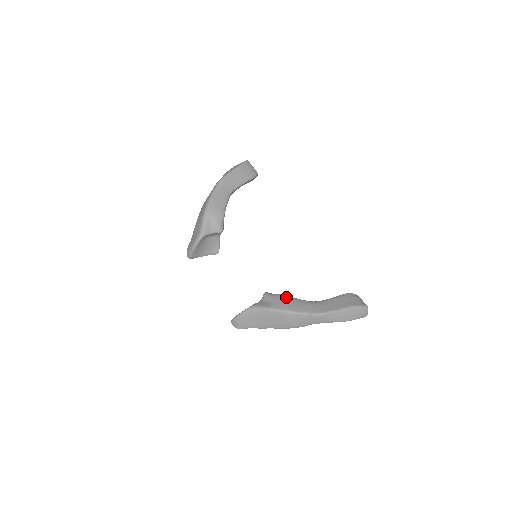
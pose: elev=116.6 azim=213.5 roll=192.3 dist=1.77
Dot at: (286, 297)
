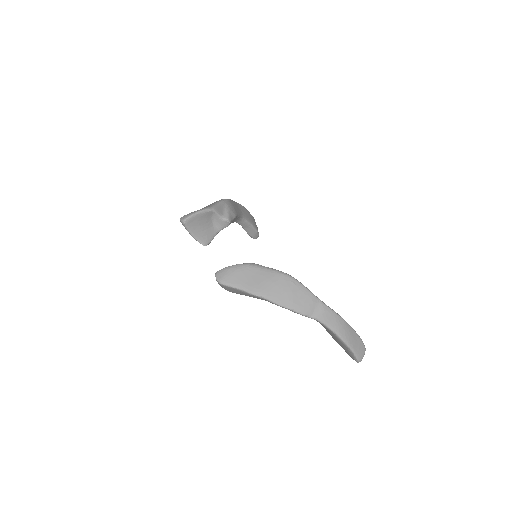
Dot at: occluded
